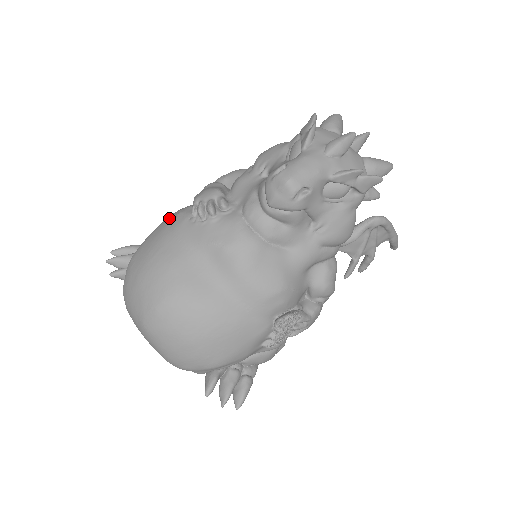
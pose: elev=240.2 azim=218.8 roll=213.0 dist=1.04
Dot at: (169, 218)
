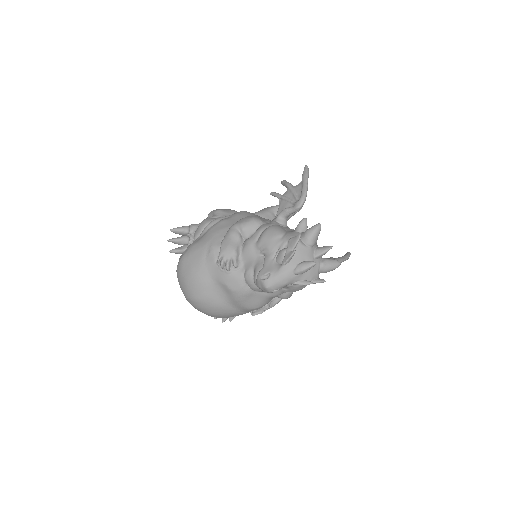
Dot at: (205, 248)
